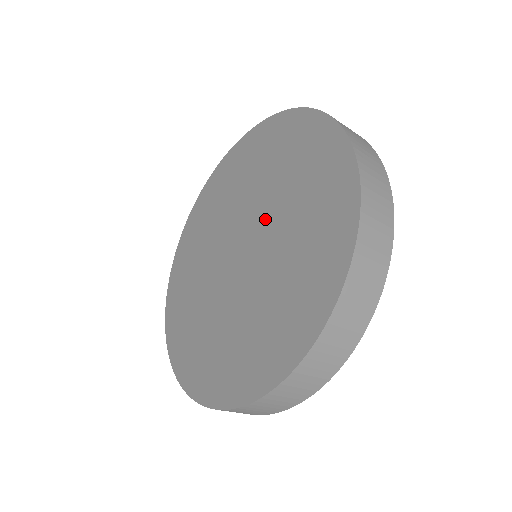
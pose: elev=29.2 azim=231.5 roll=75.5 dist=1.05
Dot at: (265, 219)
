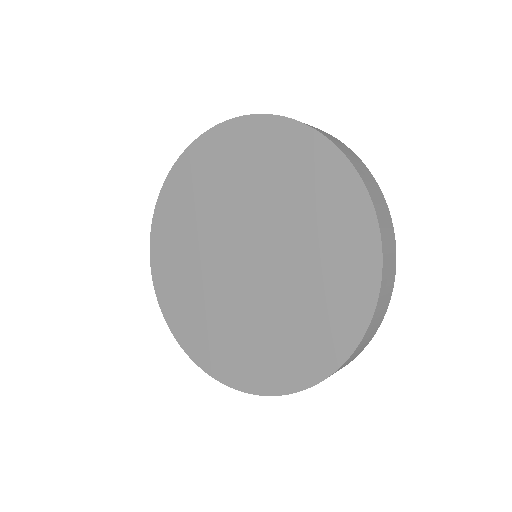
Dot at: (262, 223)
